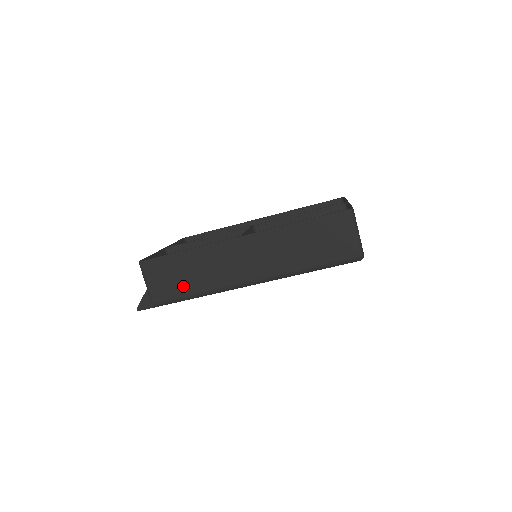
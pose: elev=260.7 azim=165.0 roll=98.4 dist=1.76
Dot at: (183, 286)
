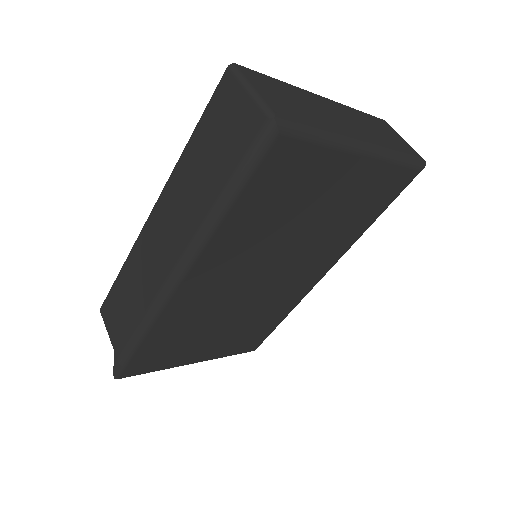
Dot at: (130, 319)
